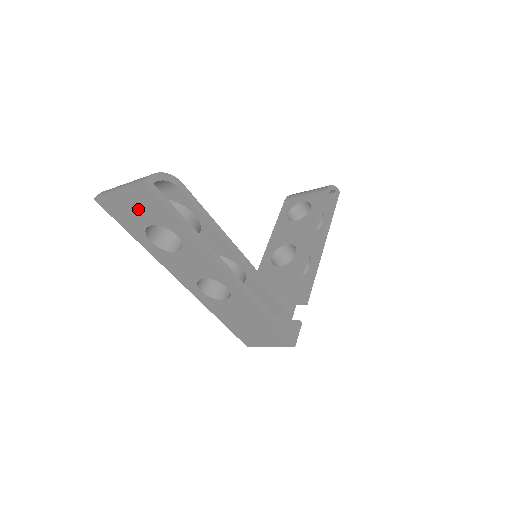
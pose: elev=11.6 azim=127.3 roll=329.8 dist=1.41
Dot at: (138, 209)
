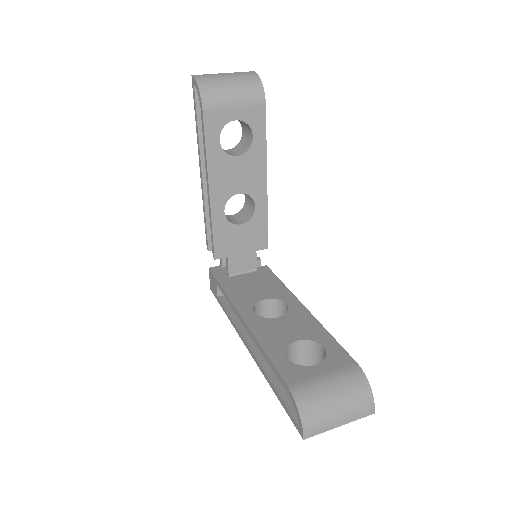
Dot at: occluded
